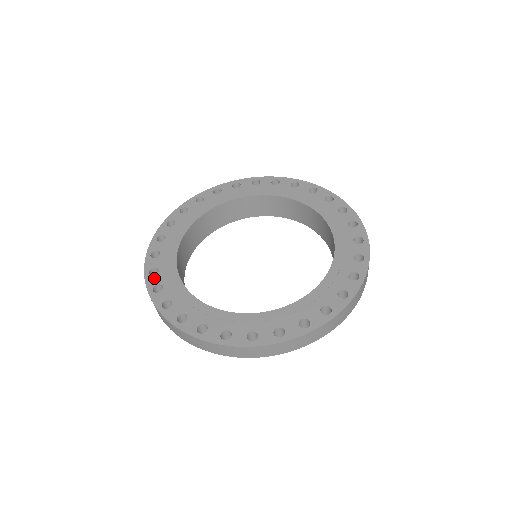
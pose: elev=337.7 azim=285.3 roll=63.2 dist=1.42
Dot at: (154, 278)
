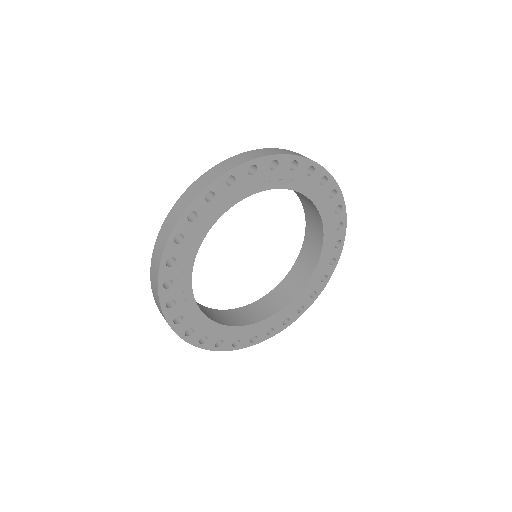
Dot at: (194, 336)
